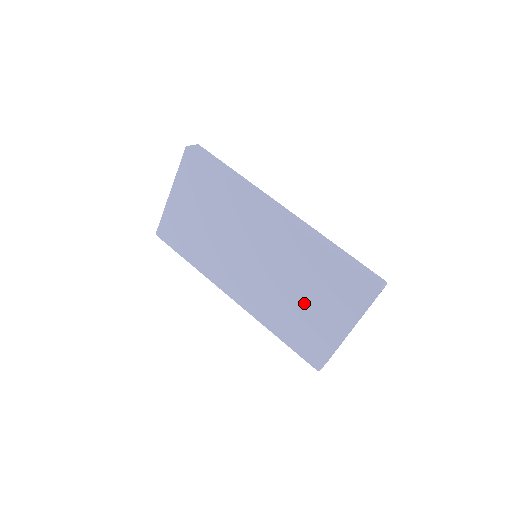
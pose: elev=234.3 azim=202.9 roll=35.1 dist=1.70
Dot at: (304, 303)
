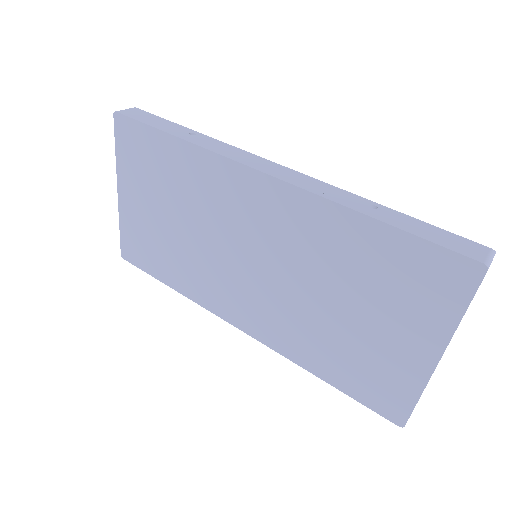
Dot at: (348, 318)
